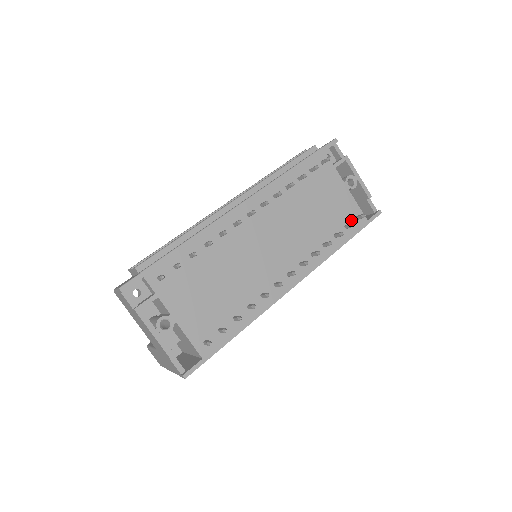
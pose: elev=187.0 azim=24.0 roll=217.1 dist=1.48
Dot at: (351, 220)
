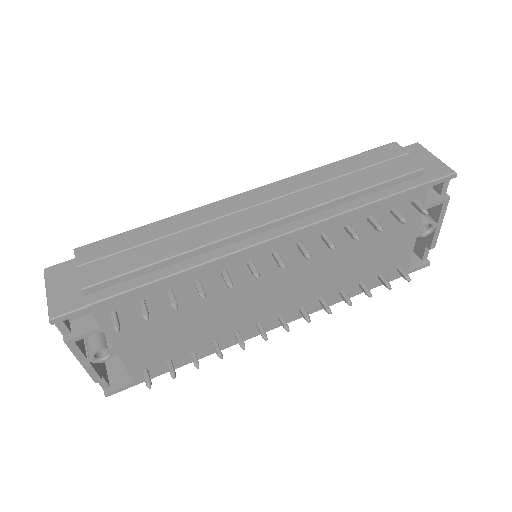
Dot at: (391, 270)
